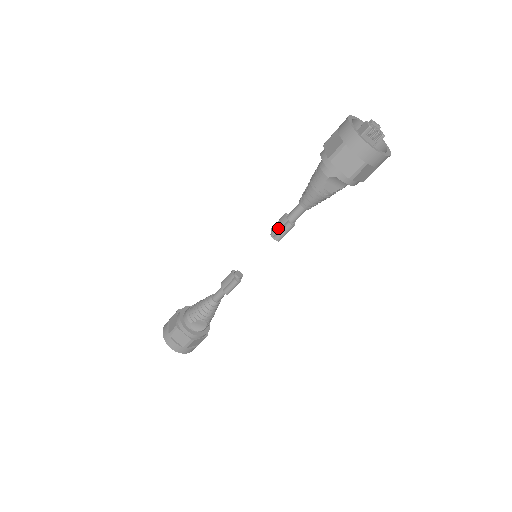
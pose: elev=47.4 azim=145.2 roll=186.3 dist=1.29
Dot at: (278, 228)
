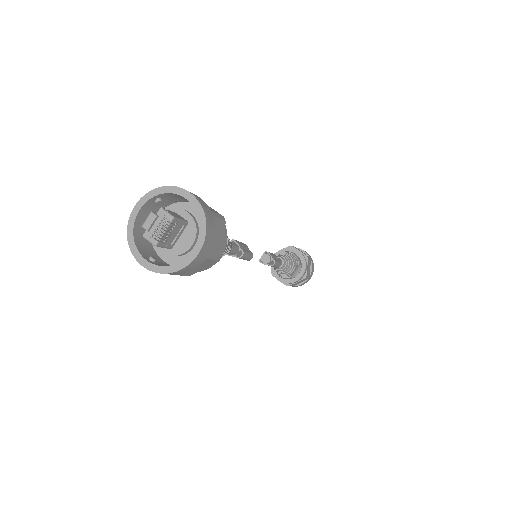
Dot at: occluded
